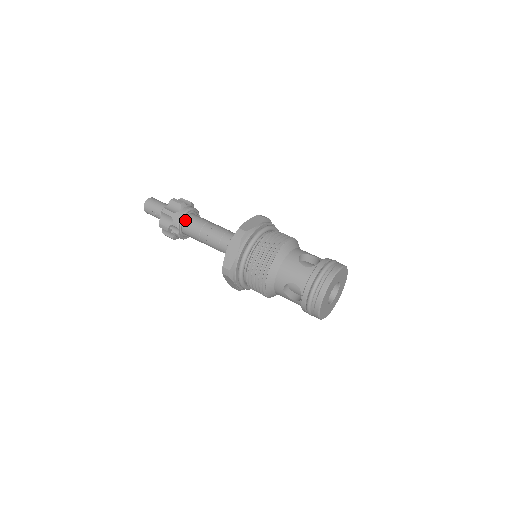
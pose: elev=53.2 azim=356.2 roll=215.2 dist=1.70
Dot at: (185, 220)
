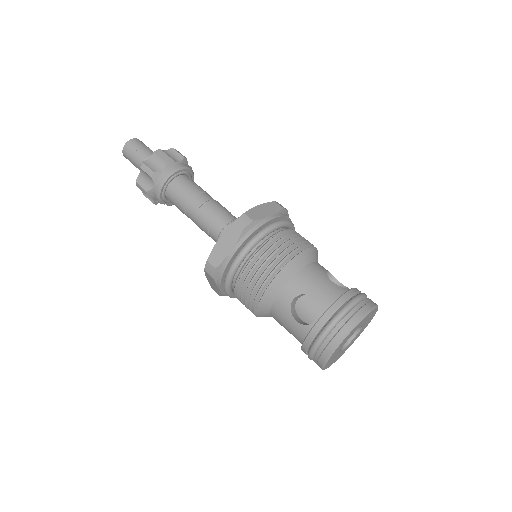
Dot at: (166, 194)
